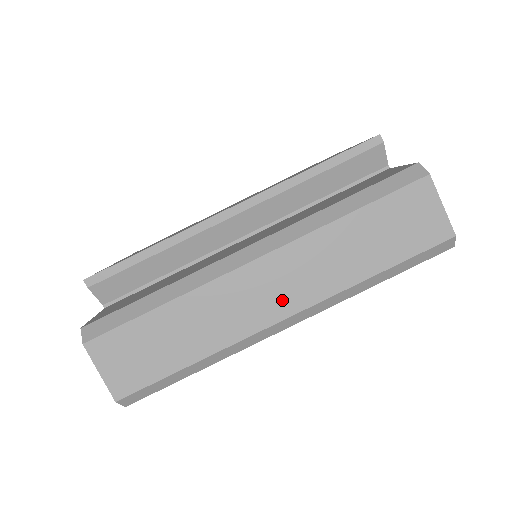
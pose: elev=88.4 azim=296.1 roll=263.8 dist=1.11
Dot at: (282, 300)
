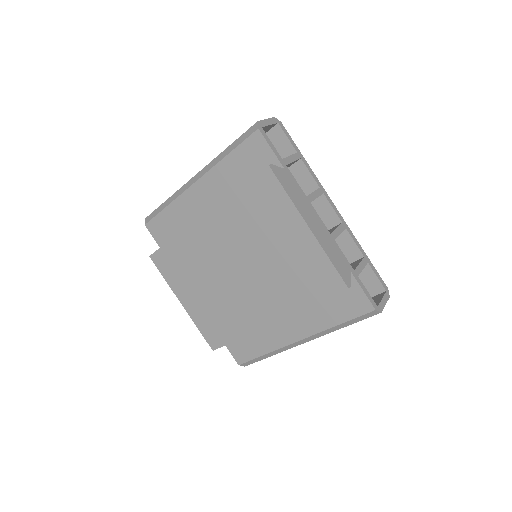
Dot at: occluded
